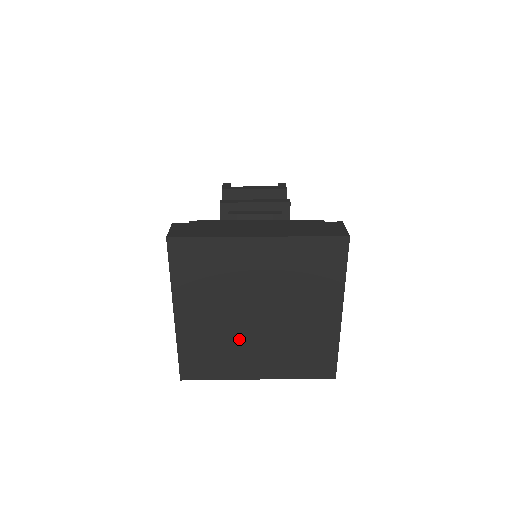
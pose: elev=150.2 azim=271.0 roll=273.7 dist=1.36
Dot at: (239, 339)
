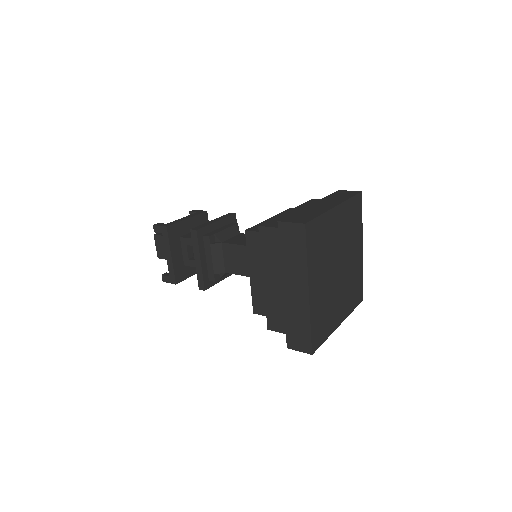
Dot at: (333, 295)
